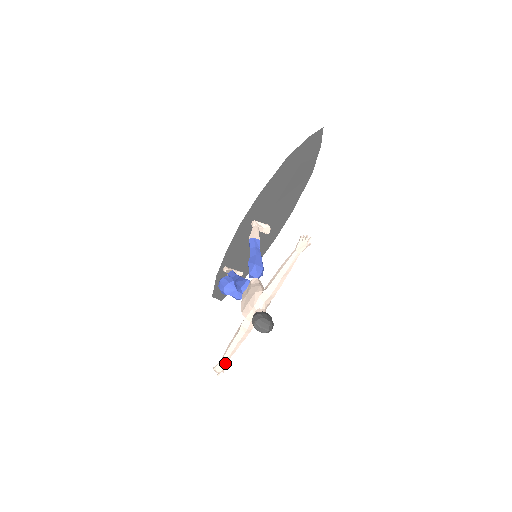
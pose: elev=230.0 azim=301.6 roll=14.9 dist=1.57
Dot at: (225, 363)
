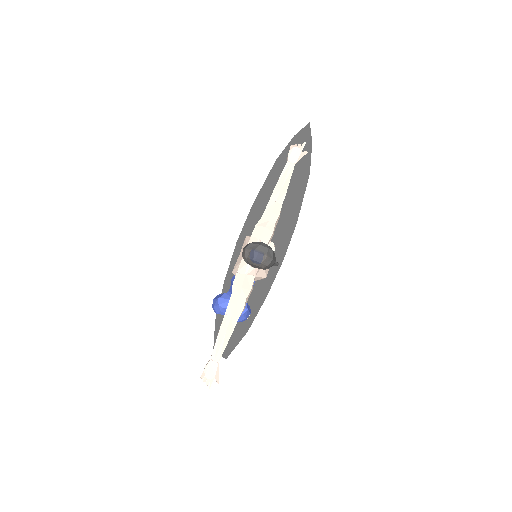
Dot at: (218, 361)
